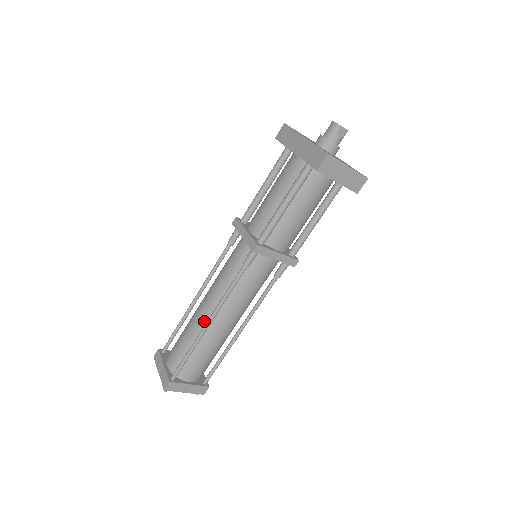
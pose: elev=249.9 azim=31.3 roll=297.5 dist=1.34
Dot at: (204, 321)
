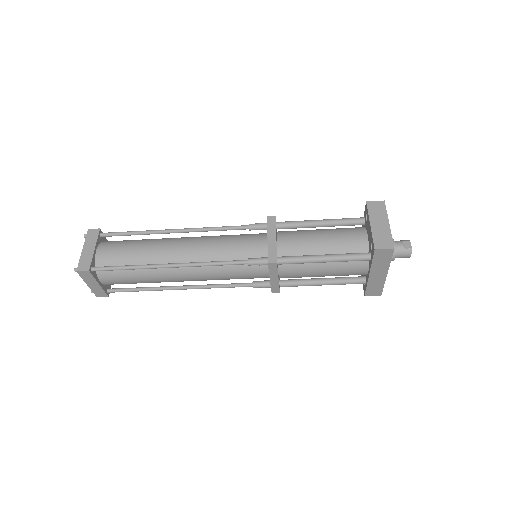
Dot at: occluded
